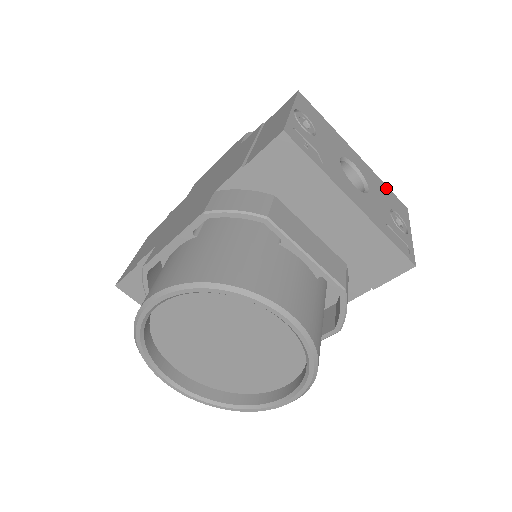
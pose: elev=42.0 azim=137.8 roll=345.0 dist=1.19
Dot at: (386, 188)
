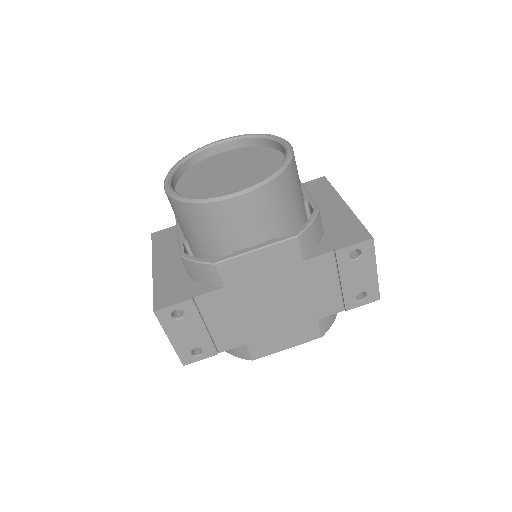
Dot at: occluded
